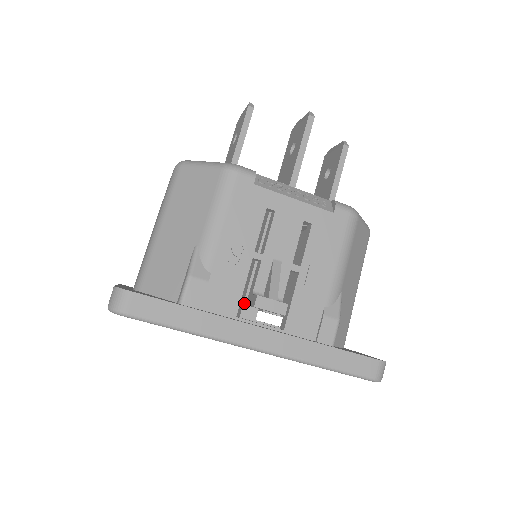
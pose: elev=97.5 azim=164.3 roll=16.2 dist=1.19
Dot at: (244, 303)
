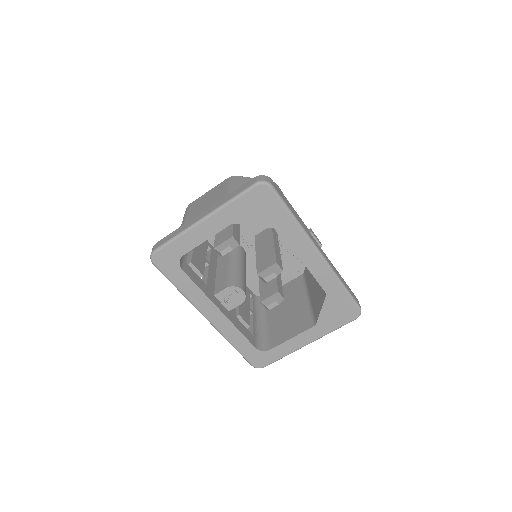
Dot at: (276, 258)
